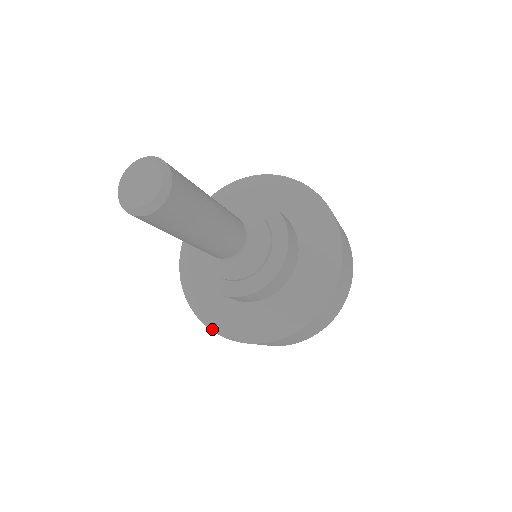
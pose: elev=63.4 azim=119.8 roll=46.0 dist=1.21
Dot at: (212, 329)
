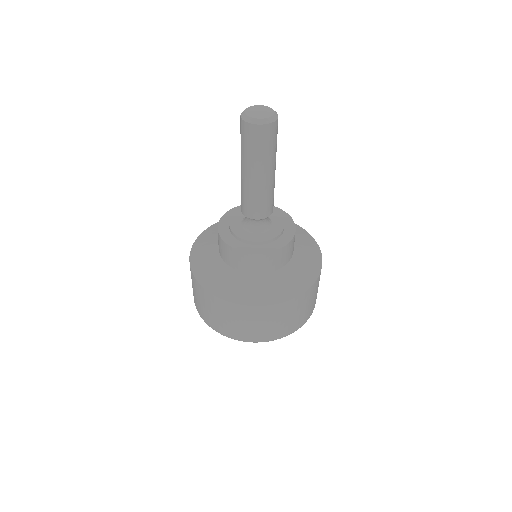
Dot at: (199, 281)
